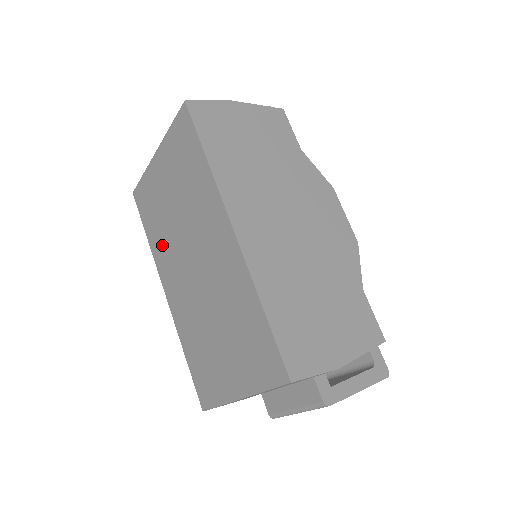
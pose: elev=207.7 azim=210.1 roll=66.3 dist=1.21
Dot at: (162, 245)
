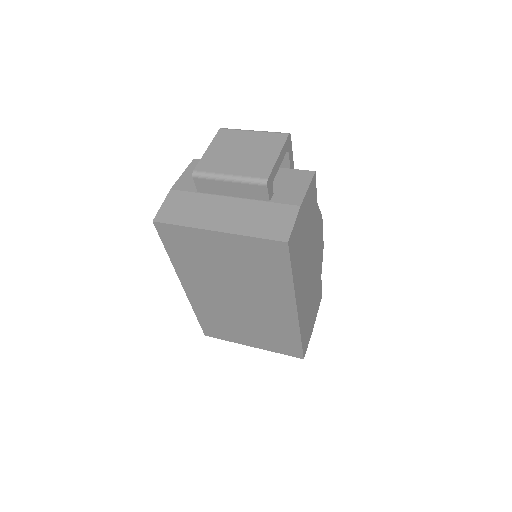
Dot at: (194, 271)
